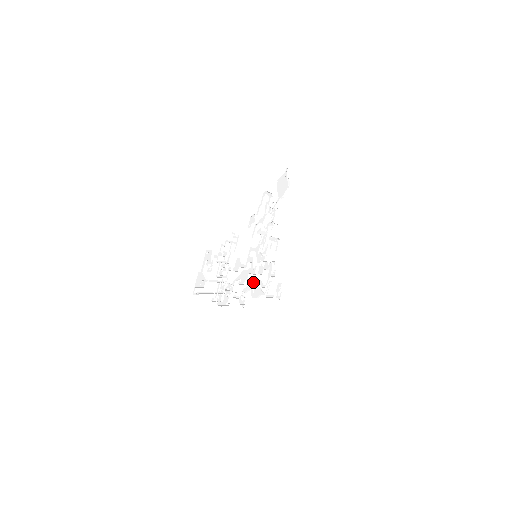
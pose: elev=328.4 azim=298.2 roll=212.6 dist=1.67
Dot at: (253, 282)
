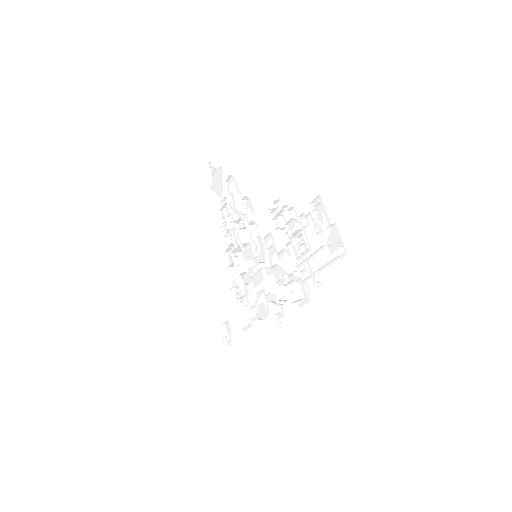
Dot at: (263, 293)
